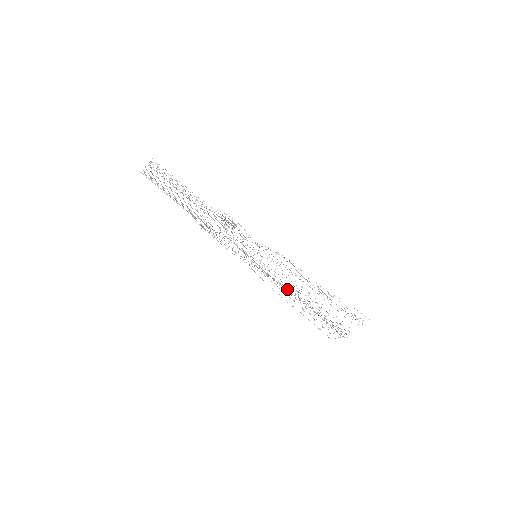
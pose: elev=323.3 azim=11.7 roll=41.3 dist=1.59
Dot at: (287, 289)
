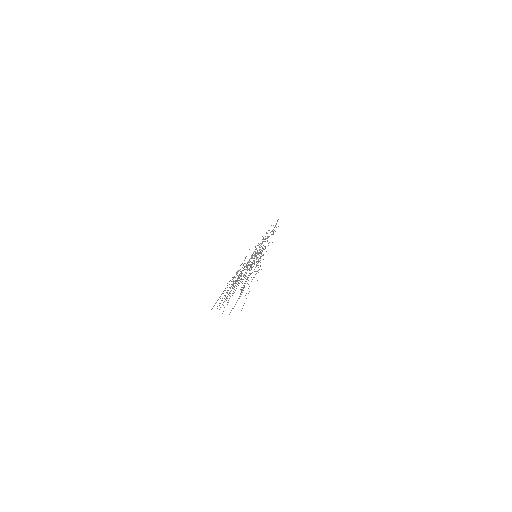
Dot at: occluded
